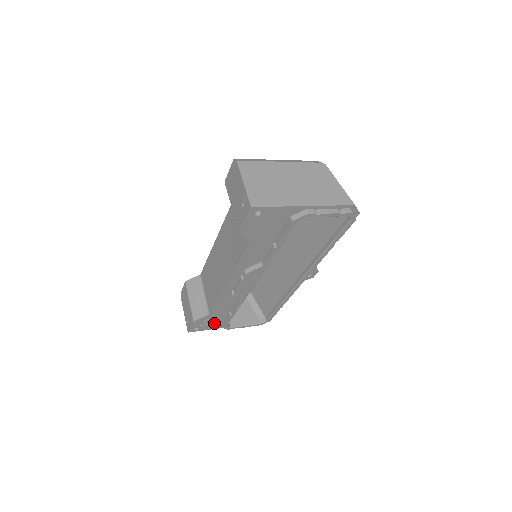
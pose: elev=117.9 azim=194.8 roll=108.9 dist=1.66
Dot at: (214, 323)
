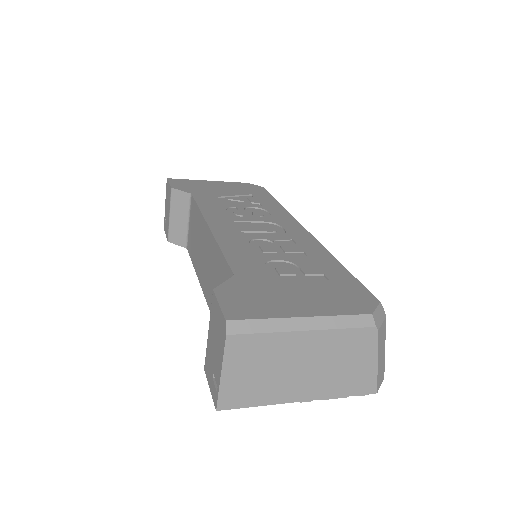
Dot at: occluded
